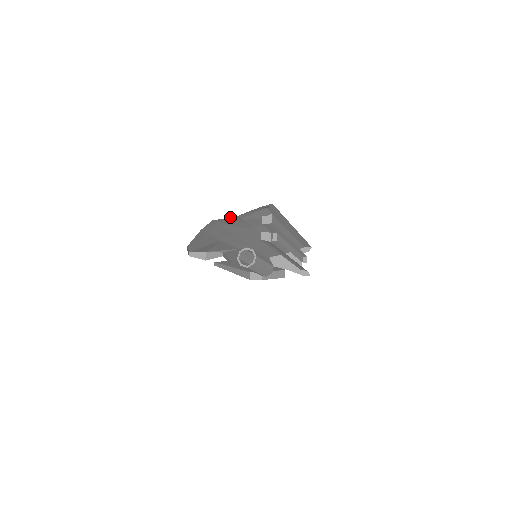
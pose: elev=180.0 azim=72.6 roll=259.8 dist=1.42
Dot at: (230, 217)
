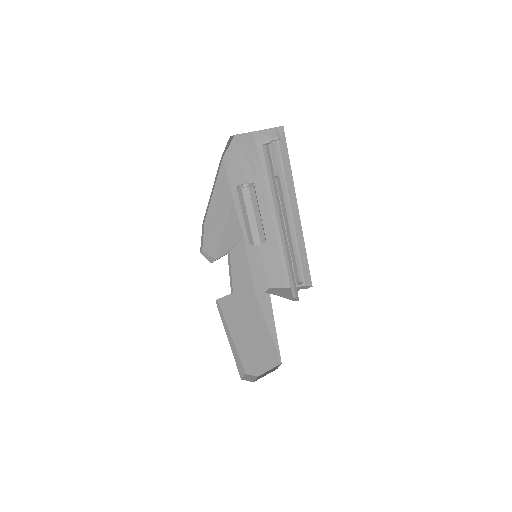
Dot at: (248, 133)
